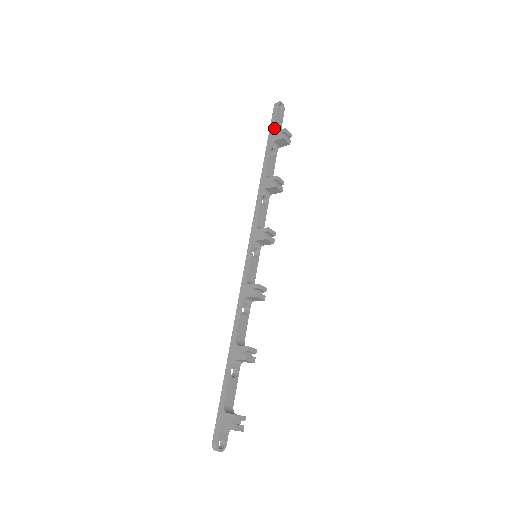
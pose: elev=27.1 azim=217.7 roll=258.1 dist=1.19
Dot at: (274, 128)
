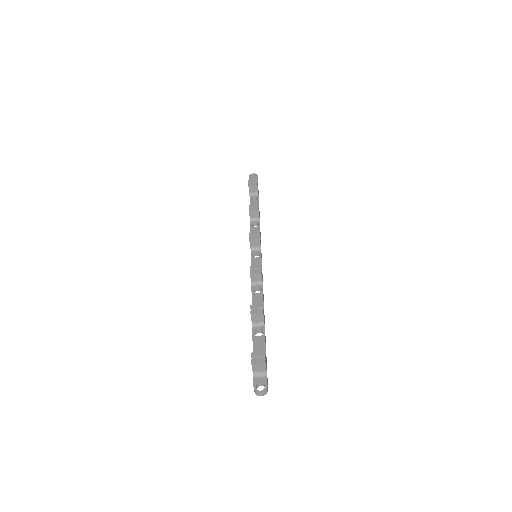
Dot at: occluded
